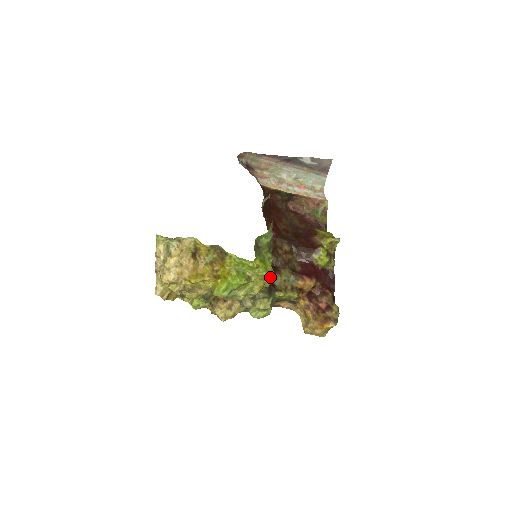
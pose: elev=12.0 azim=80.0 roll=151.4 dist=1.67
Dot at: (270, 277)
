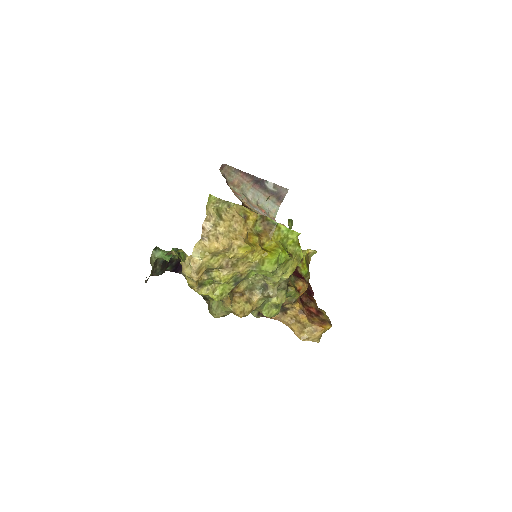
Dot at: occluded
